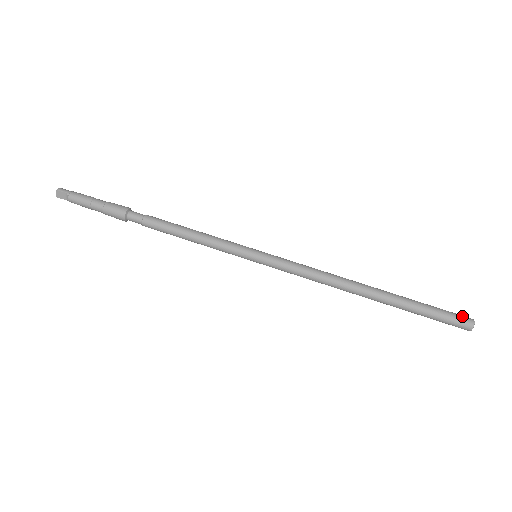
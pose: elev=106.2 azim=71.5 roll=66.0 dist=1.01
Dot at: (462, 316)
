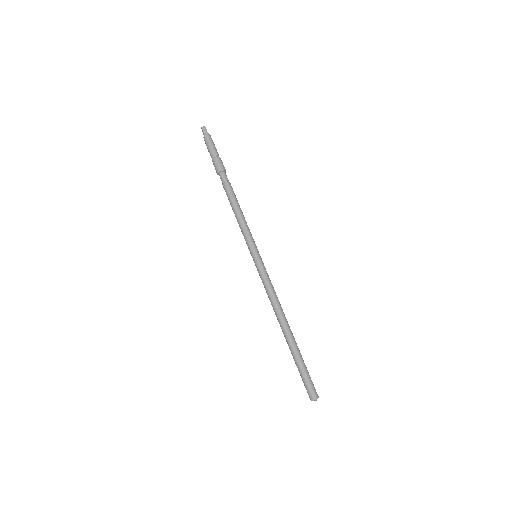
Dot at: (313, 391)
